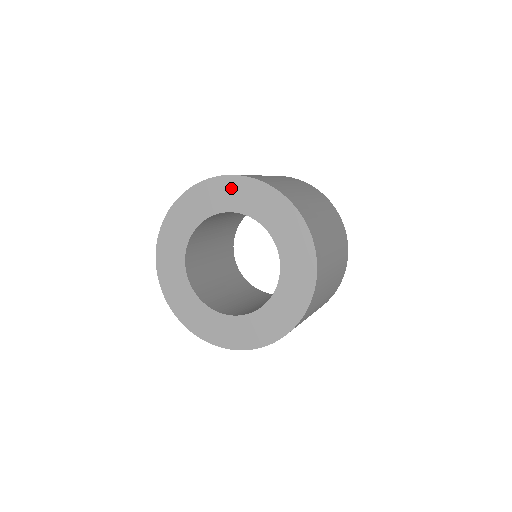
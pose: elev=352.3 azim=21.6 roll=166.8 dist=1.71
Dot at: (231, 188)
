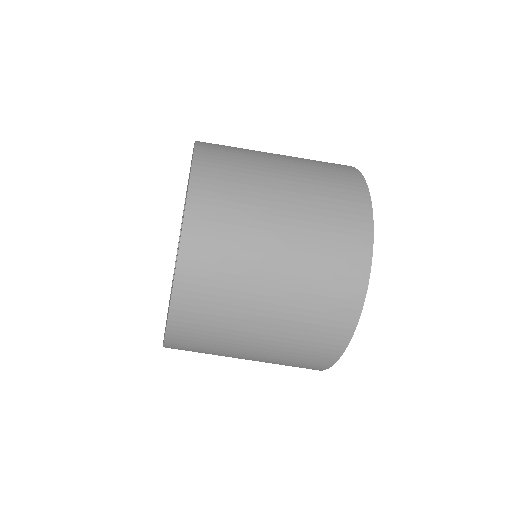
Dot at: occluded
